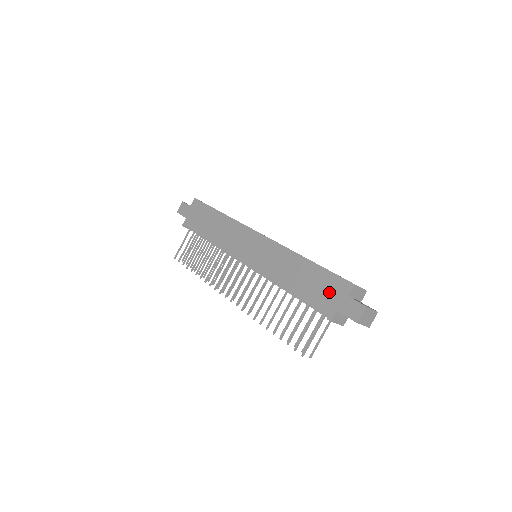
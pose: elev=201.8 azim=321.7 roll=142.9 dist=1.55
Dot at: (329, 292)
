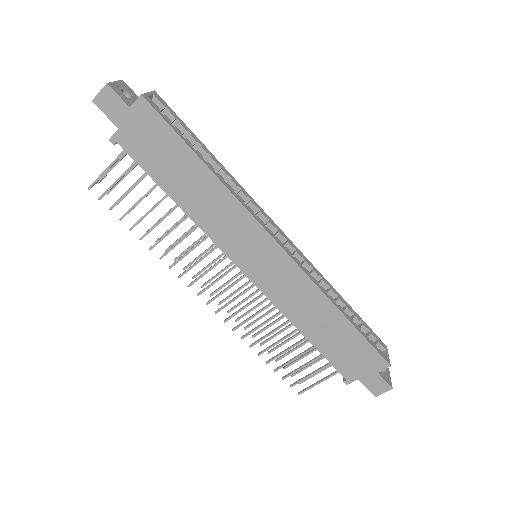
Dot at: (357, 360)
